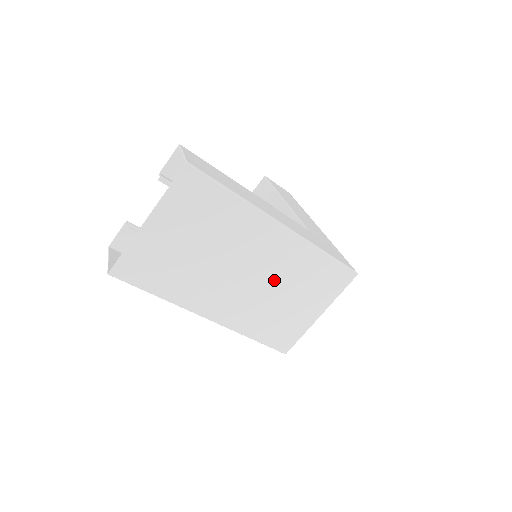
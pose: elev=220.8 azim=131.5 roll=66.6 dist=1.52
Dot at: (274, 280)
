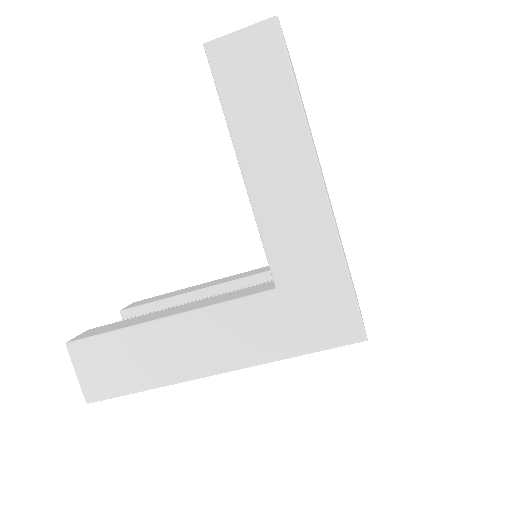
Dot at: occluded
